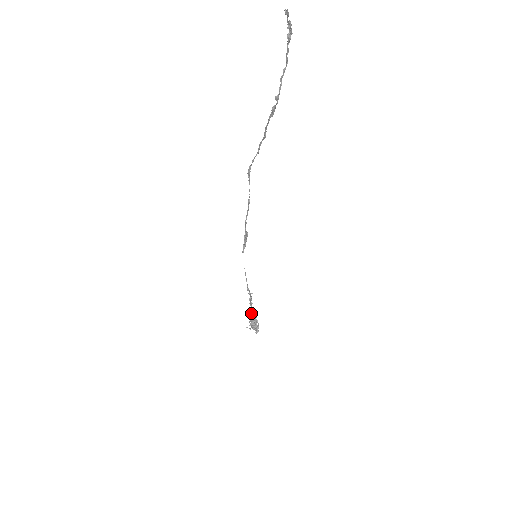
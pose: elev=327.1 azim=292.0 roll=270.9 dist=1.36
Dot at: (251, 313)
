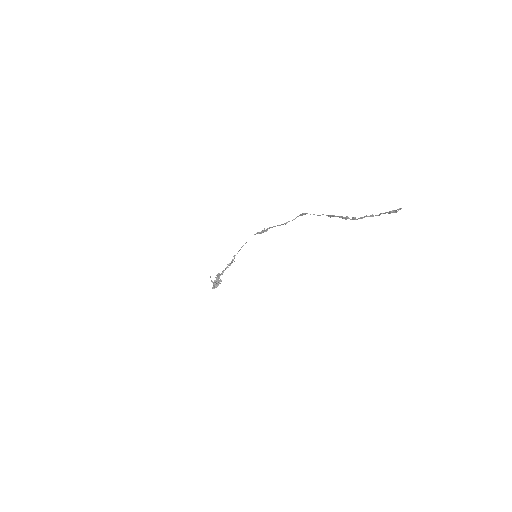
Dot at: (221, 273)
